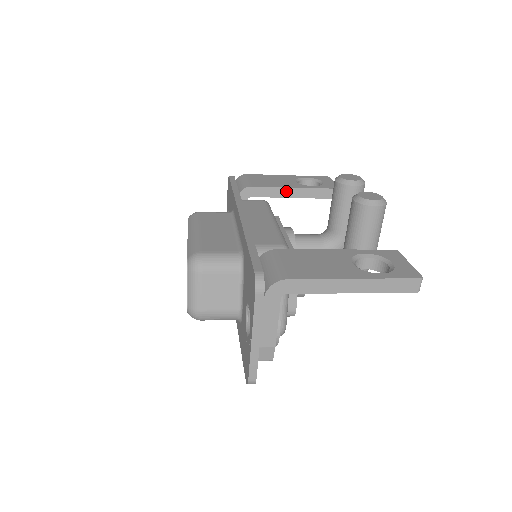
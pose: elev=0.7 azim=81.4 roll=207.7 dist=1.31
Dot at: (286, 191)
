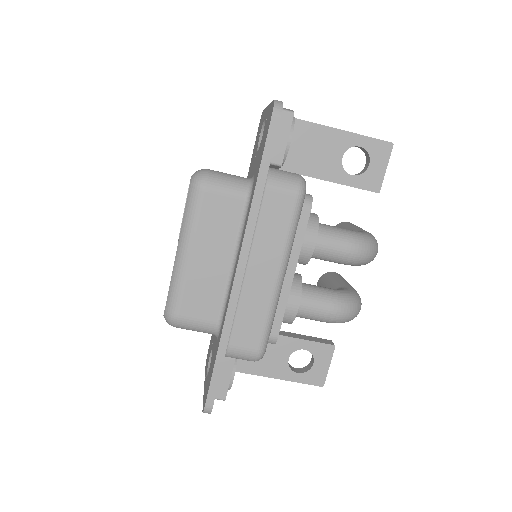
Dot at: occluded
